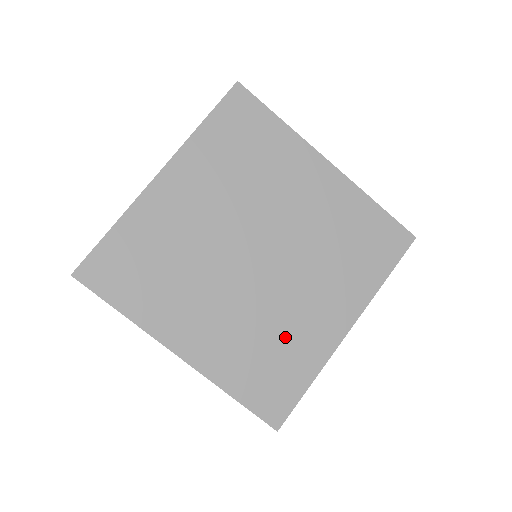
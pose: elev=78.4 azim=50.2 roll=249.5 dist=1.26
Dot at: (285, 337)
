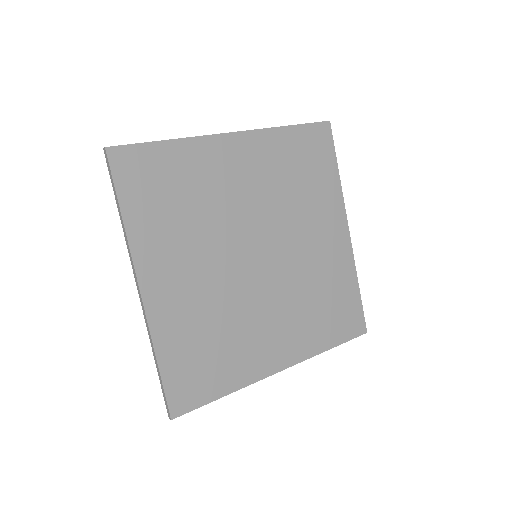
Dot at: (233, 339)
